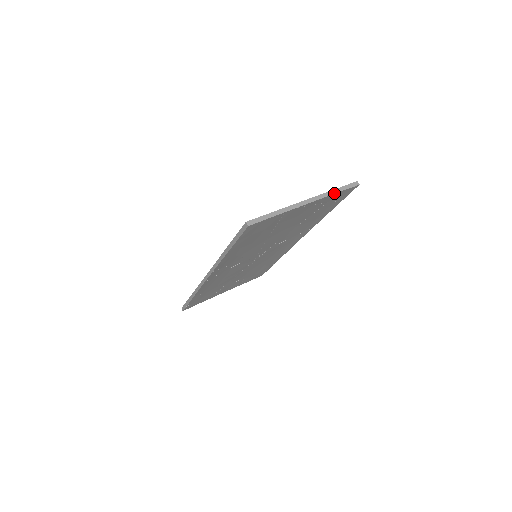
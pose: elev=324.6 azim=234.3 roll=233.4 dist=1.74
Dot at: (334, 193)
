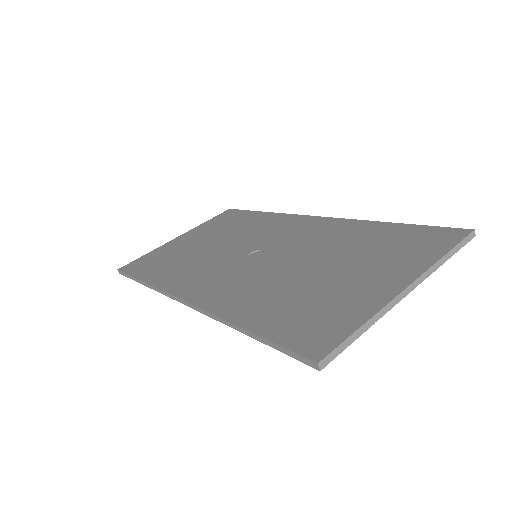
Dot at: (444, 262)
